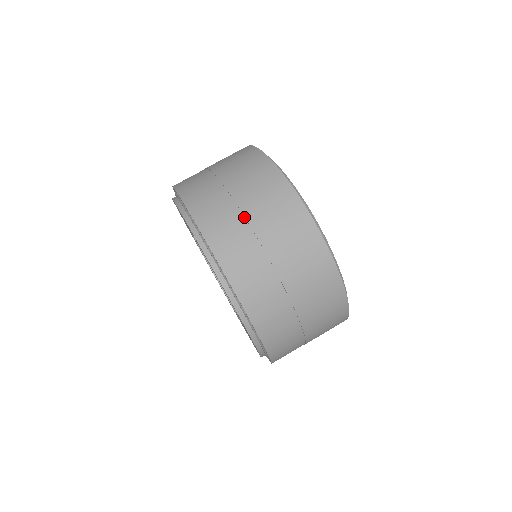
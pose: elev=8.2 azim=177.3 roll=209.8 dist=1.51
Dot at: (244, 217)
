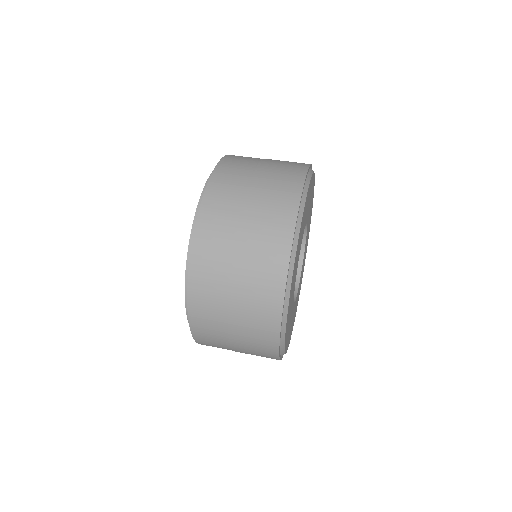
Dot at: (253, 173)
